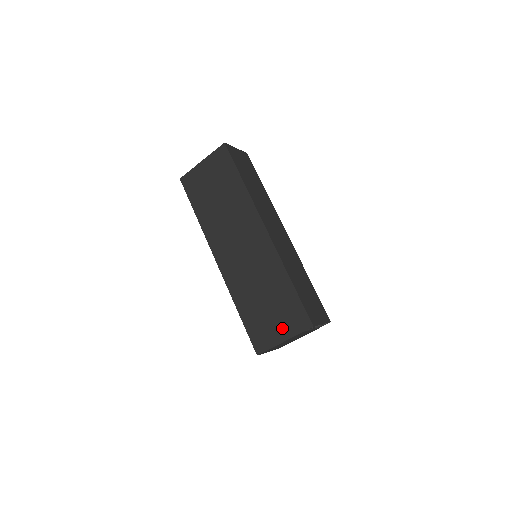
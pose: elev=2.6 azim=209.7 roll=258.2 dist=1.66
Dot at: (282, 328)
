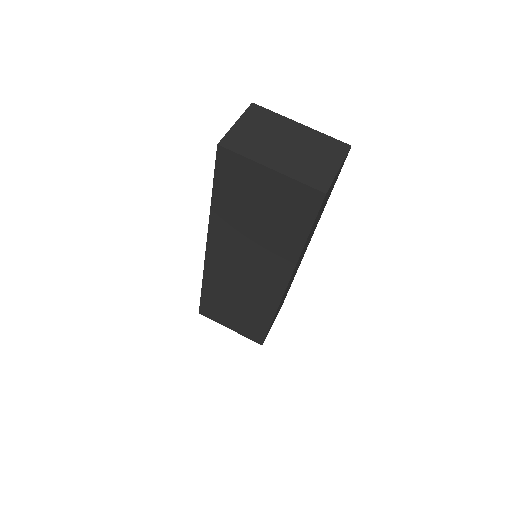
Dot at: (235, 326)
